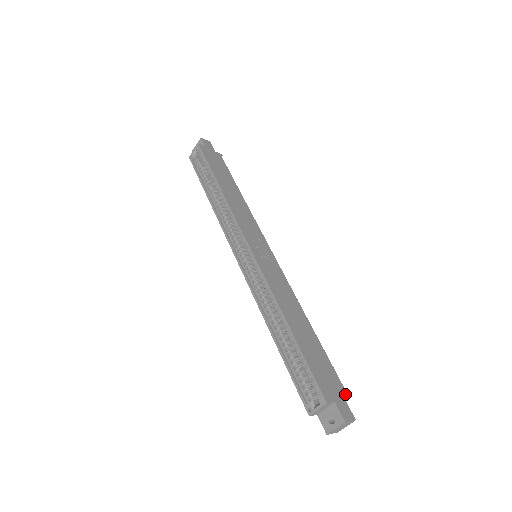
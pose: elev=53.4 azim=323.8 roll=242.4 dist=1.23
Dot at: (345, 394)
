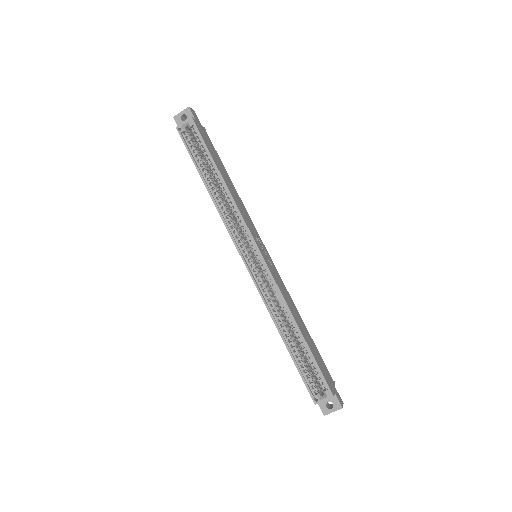
Dot at: (334, 383)
